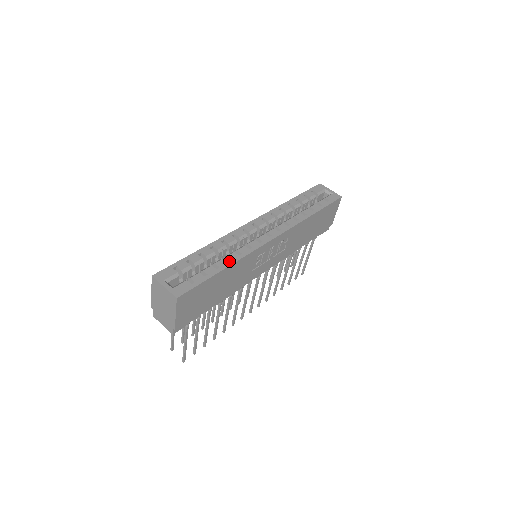
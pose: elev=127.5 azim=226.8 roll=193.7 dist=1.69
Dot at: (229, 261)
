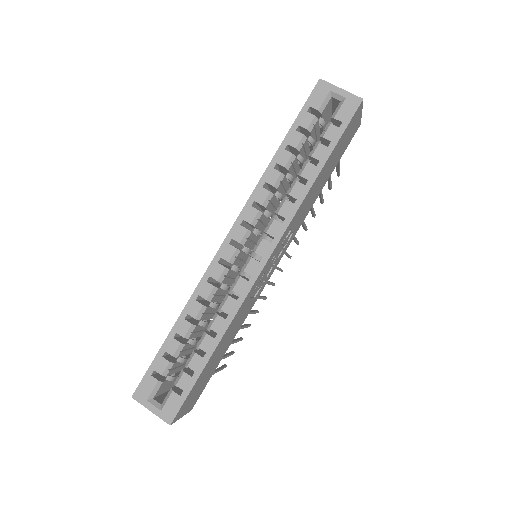
Dot at: occluded
